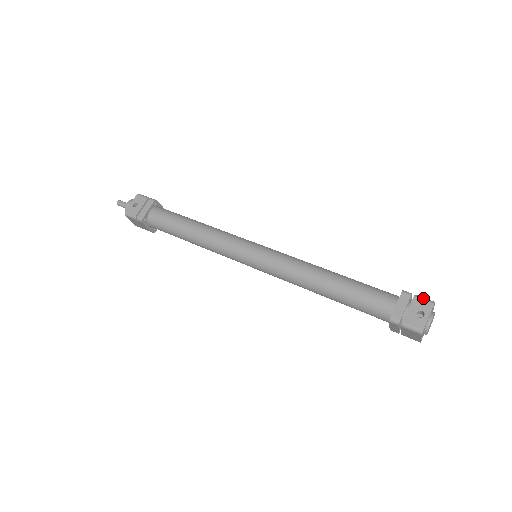
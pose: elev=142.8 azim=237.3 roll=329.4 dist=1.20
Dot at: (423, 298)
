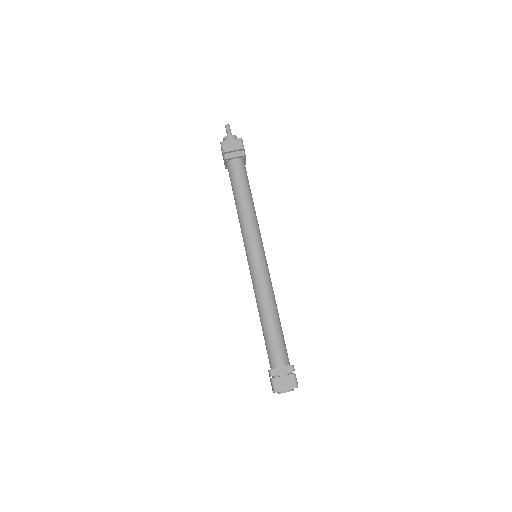
Dot at: (272, 385)
